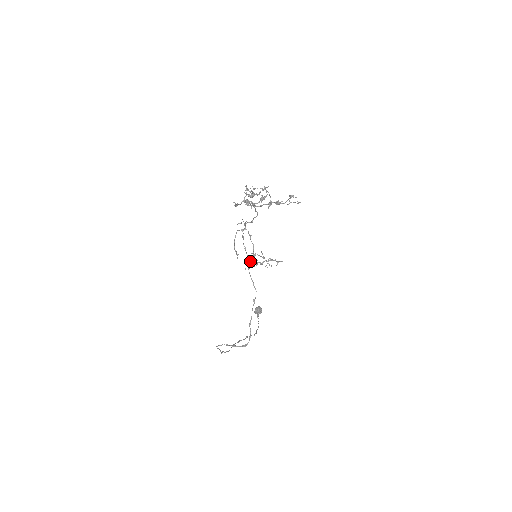
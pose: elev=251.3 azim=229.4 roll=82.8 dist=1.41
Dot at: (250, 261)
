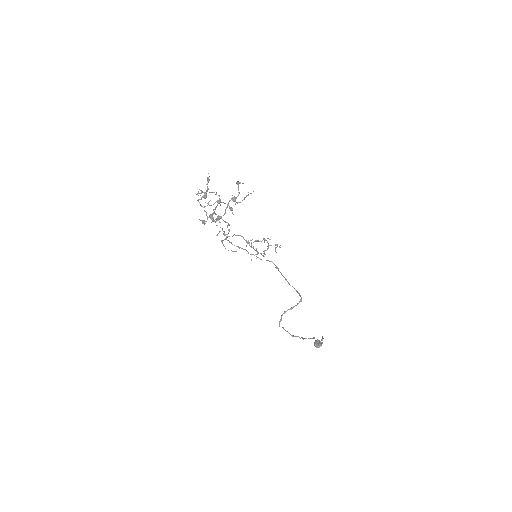
Dot at: occluded
